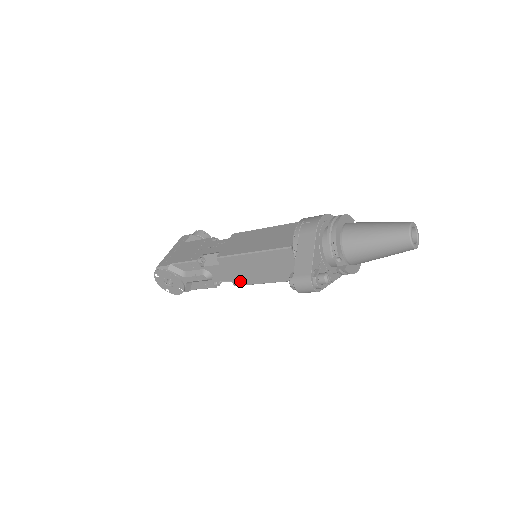
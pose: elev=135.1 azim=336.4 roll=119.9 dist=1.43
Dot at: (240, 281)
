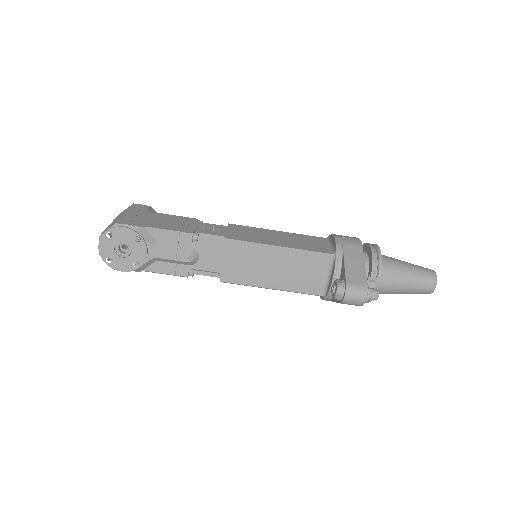
Dot at: (233, 277)
